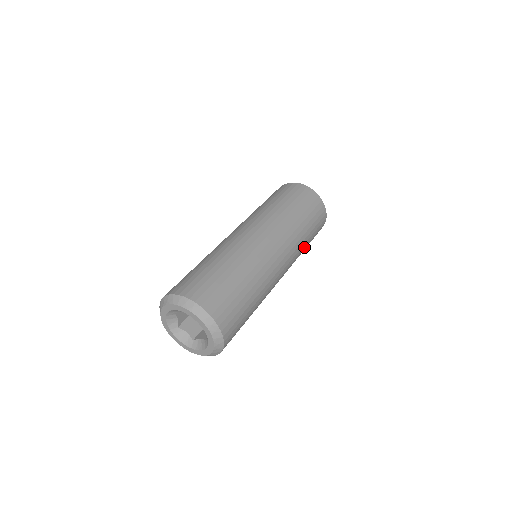
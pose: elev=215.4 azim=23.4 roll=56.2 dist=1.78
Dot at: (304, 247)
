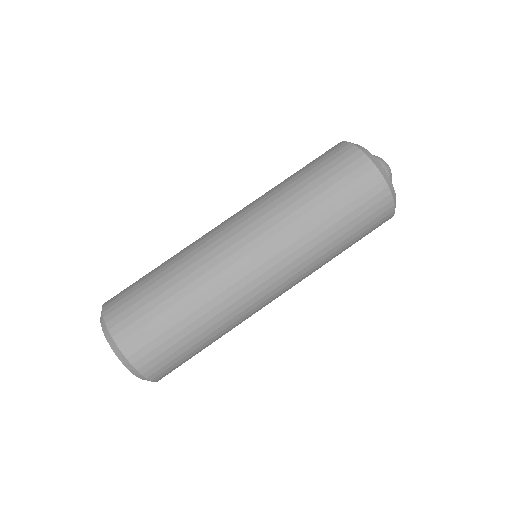
Dot at: (318, 225)
